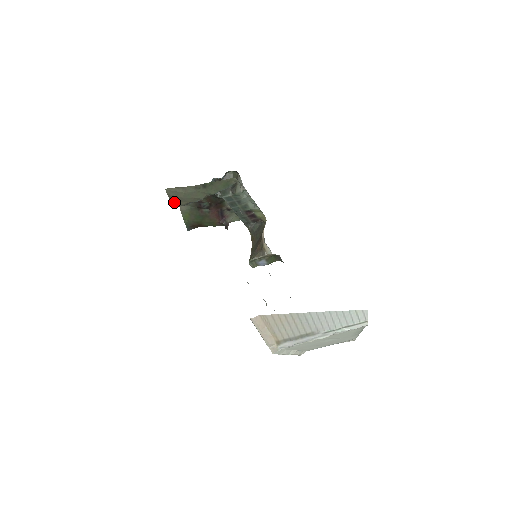
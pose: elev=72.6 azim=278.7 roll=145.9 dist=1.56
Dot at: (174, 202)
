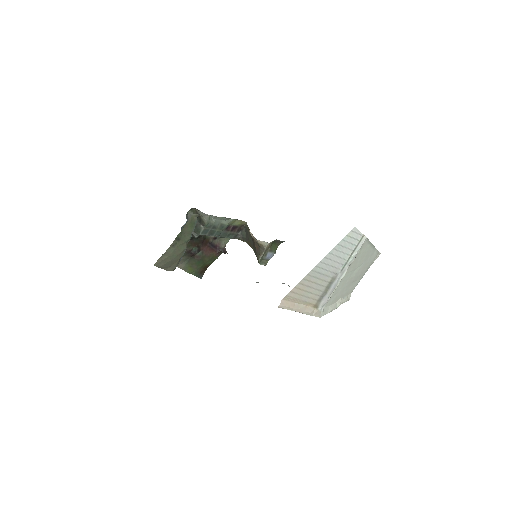
Dot at: (169, 269)
